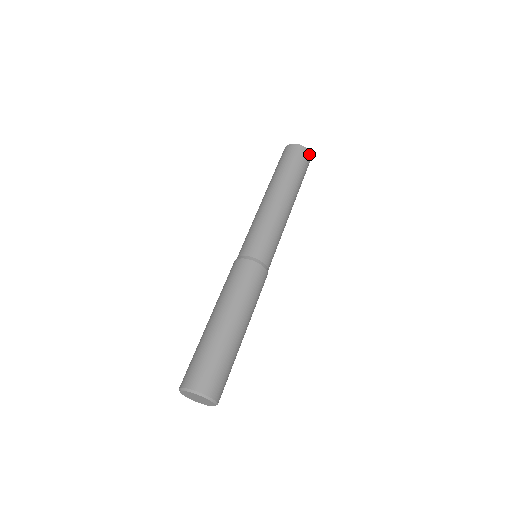
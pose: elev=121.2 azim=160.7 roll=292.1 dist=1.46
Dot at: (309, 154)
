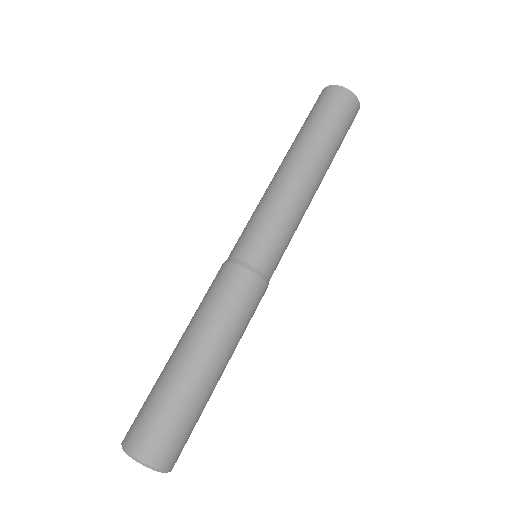
Dot at: (358, 107)
